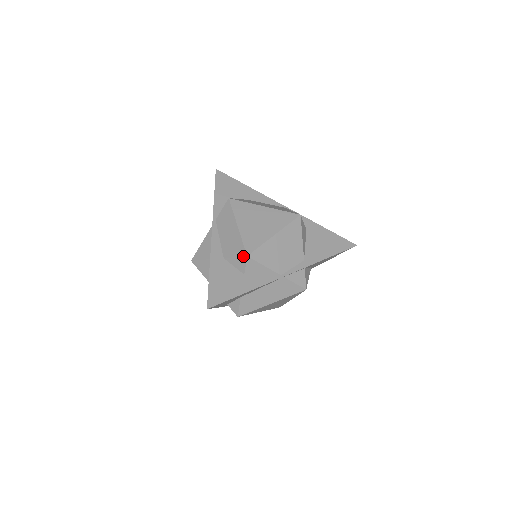
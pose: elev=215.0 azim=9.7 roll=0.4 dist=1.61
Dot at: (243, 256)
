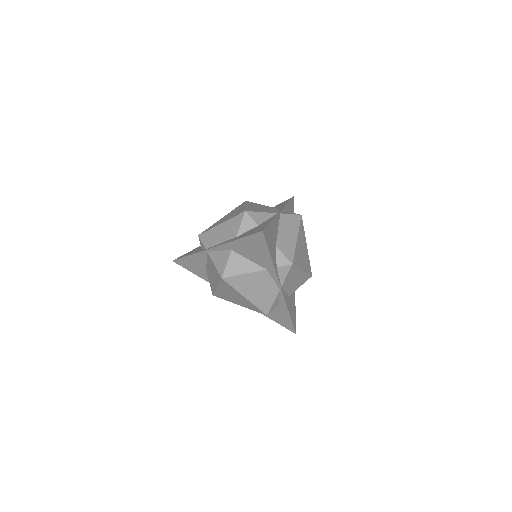
Dot at: (243, 215)
